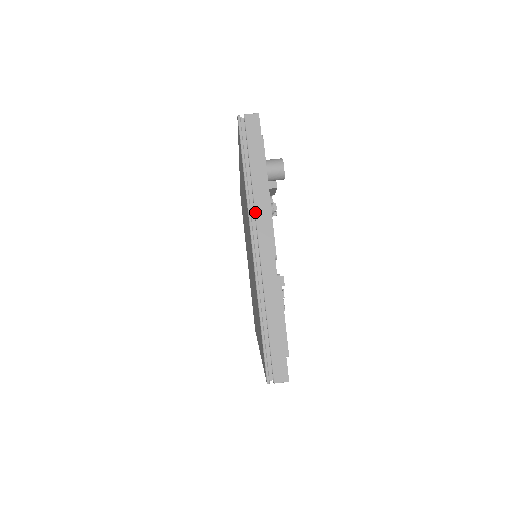
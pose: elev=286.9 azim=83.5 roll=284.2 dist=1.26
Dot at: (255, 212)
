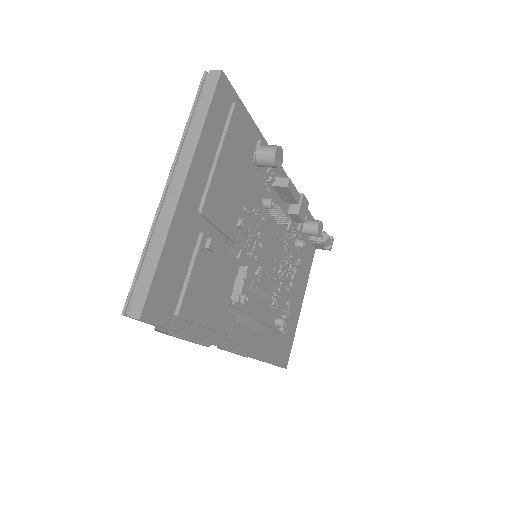
Dot at: (182, 153)
